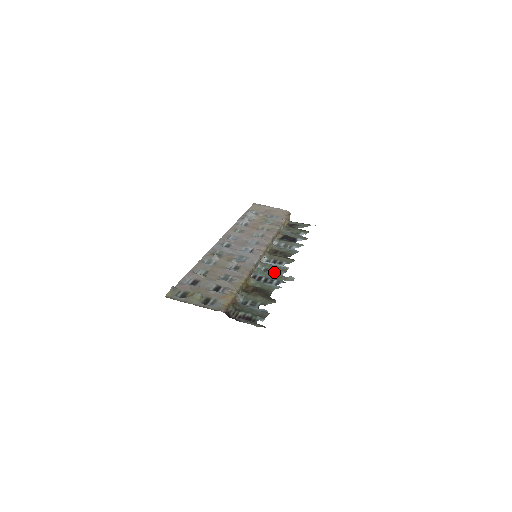
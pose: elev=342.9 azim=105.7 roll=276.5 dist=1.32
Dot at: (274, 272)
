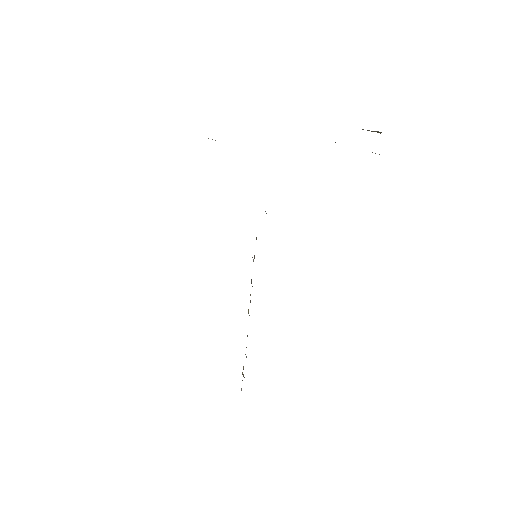
Dot at: occluded
